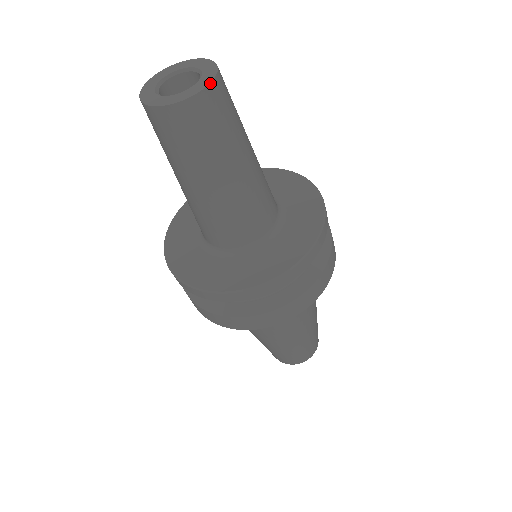
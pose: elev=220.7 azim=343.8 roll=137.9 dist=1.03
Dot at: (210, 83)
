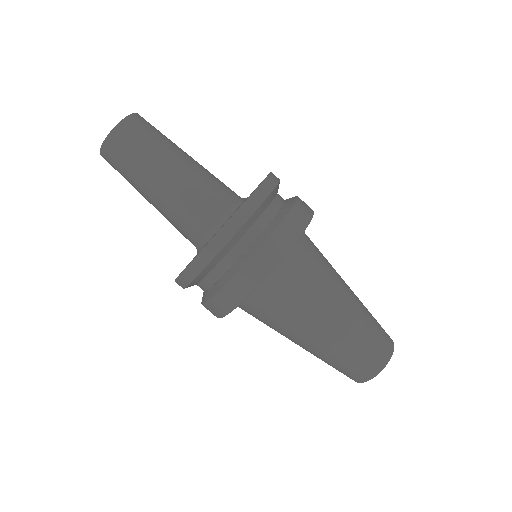
Dot at: (127, 116)
